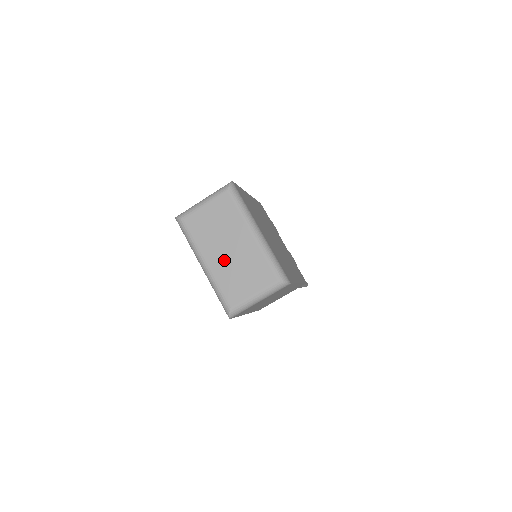
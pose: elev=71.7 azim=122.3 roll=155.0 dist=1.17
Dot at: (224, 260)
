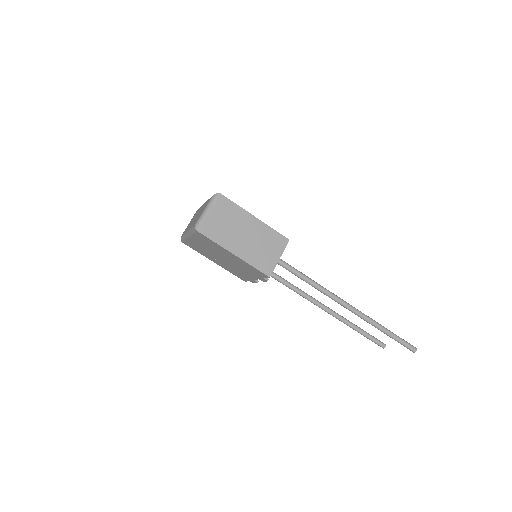
Dot at: occluded
